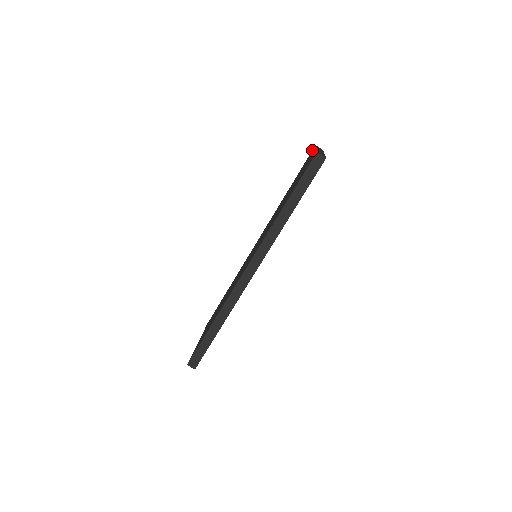
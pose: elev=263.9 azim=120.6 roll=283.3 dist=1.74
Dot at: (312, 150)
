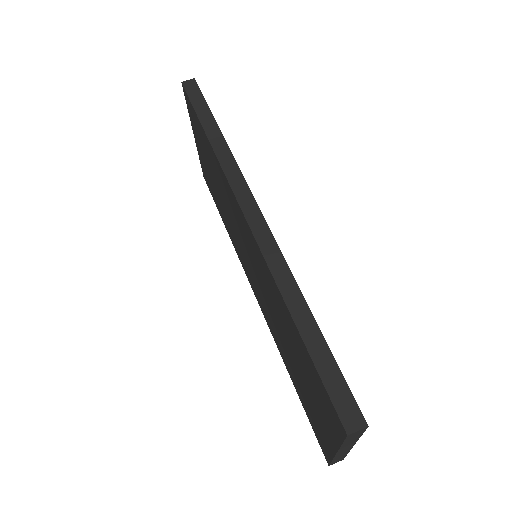
Dot at: (204, 178)
